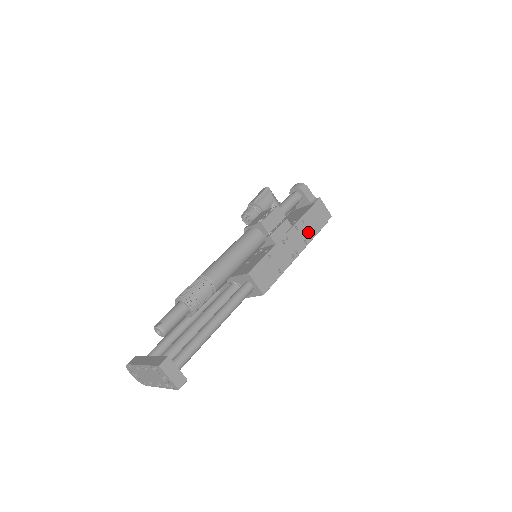
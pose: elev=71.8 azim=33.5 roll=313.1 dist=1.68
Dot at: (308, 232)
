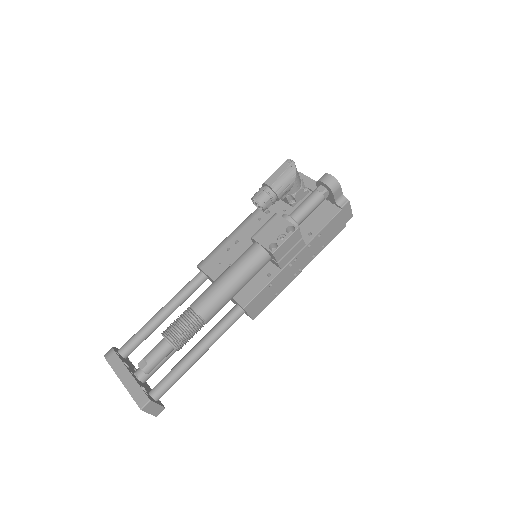
Dot at: (320, 245)
